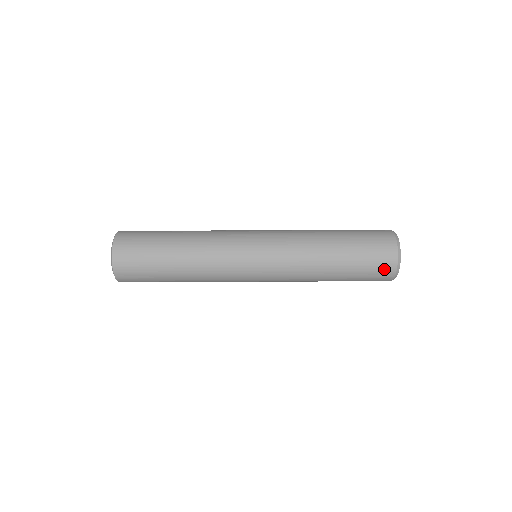
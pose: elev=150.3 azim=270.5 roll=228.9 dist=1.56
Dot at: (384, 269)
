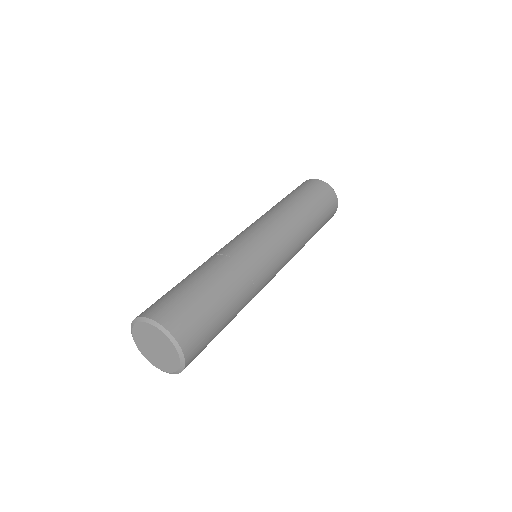
Dot at: (327, 191)
